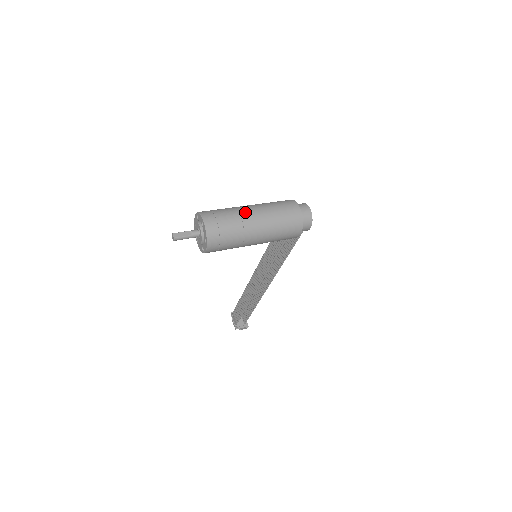
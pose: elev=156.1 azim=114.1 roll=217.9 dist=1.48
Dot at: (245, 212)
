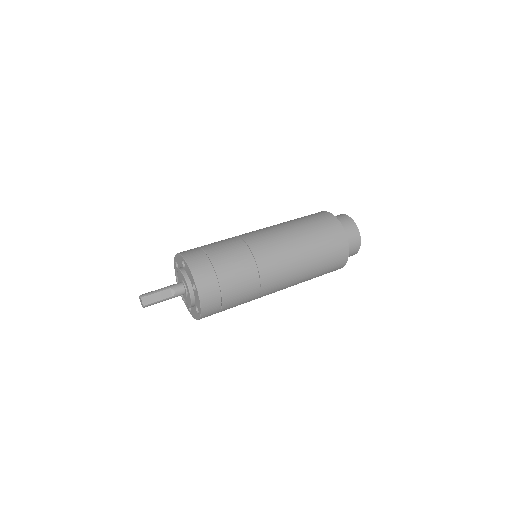
Dot at: (264, 258)
